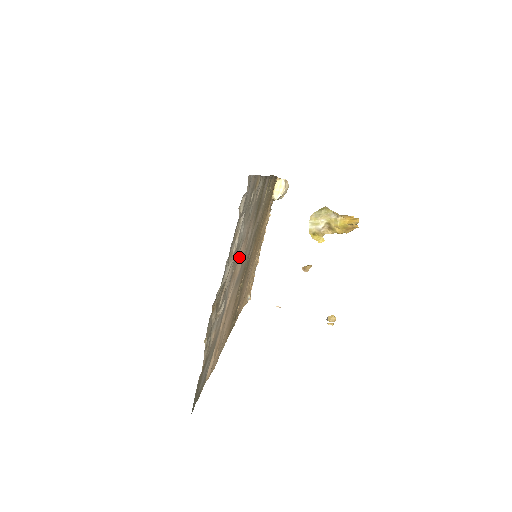
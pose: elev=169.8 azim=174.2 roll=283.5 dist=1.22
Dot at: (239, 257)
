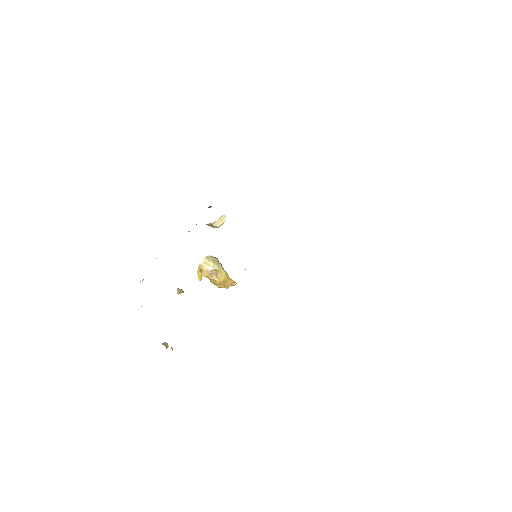
Dot at: occluded
